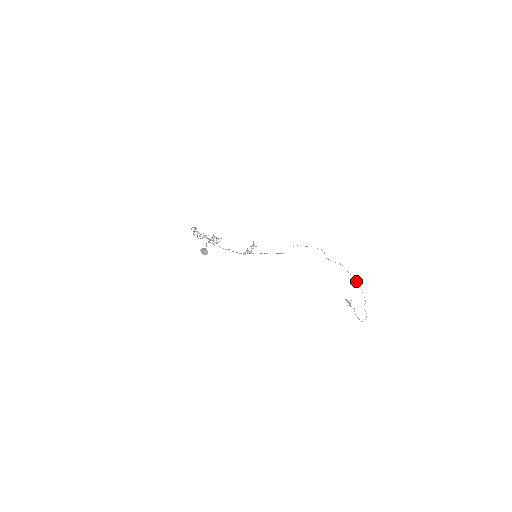
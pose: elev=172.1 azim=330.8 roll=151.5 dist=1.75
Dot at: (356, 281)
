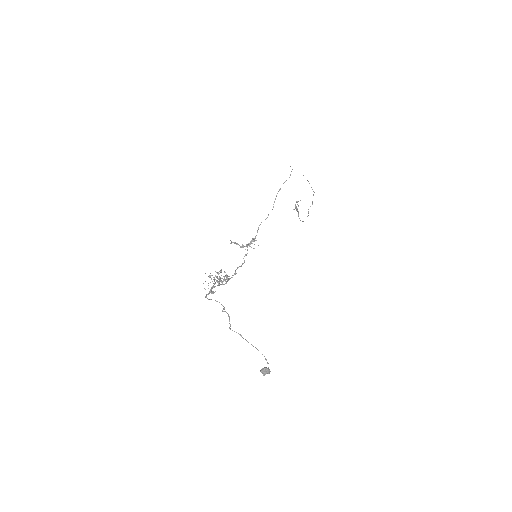
Dot at: occluded
